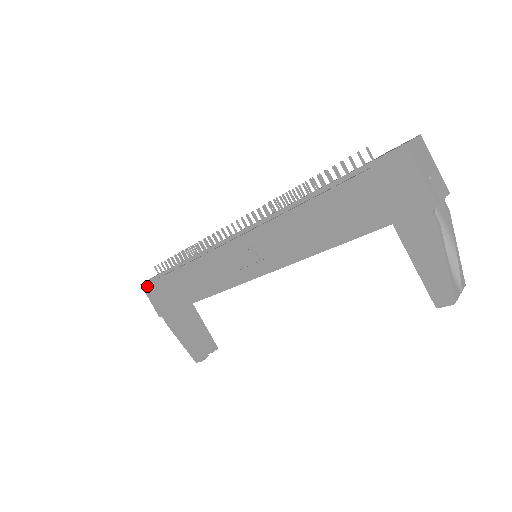
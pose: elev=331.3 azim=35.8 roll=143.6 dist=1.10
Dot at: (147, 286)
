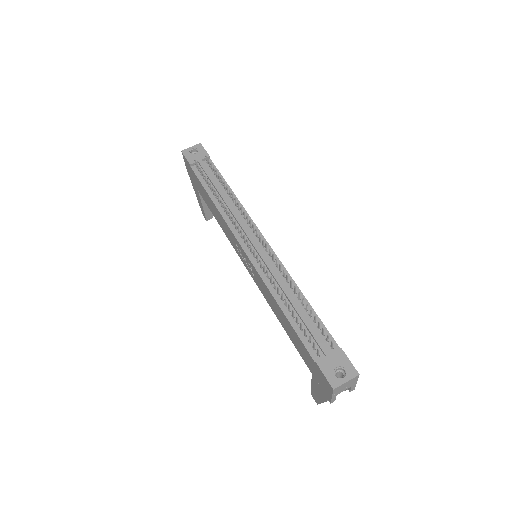
Dot at: (185, 159)
